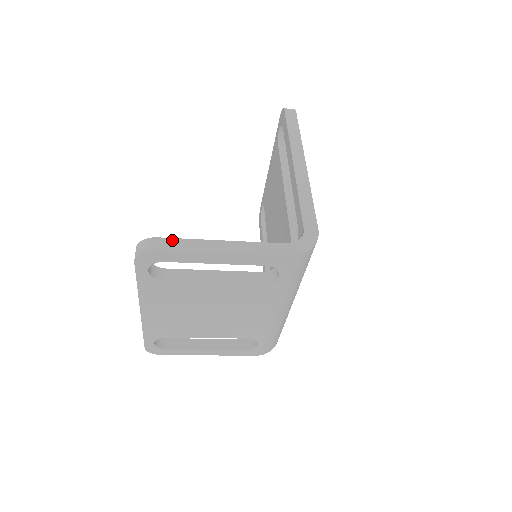
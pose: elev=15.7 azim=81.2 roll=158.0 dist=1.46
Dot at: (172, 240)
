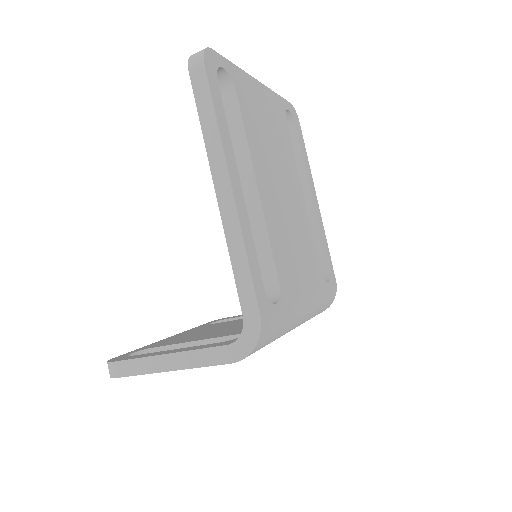
Dot at: (125, 363)
